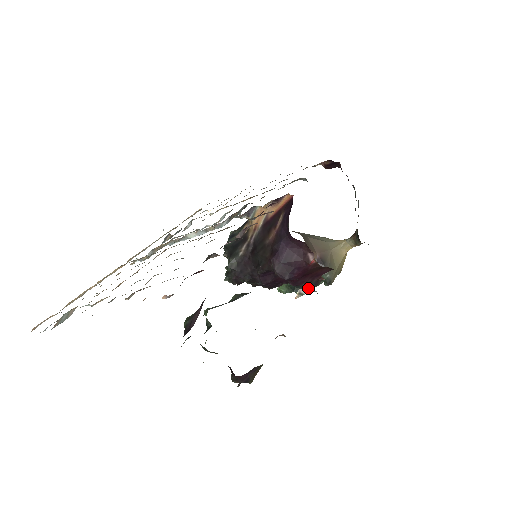
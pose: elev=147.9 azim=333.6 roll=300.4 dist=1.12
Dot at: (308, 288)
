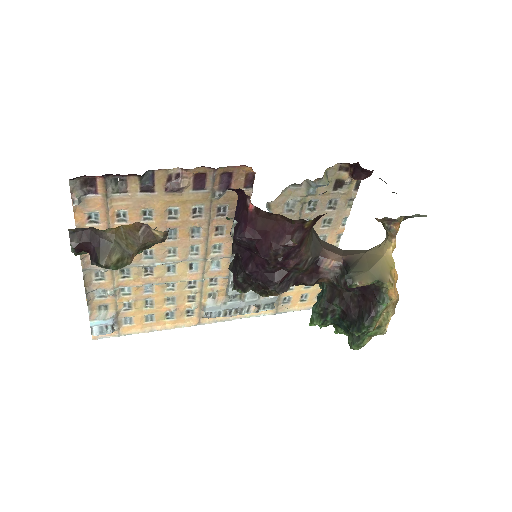
Dot at: (363, 320)
